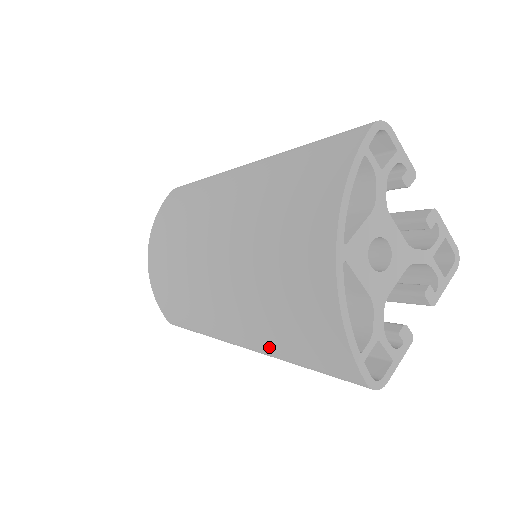
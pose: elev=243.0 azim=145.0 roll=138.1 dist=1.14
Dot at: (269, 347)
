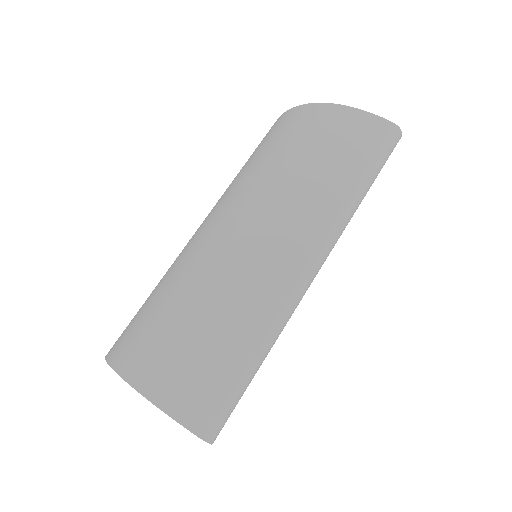
Dot at: (334, 199)
